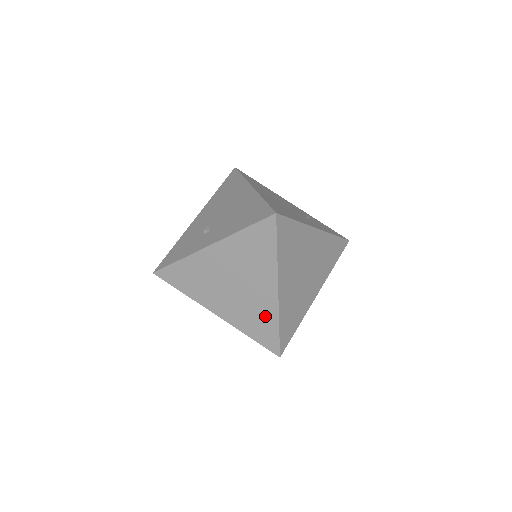
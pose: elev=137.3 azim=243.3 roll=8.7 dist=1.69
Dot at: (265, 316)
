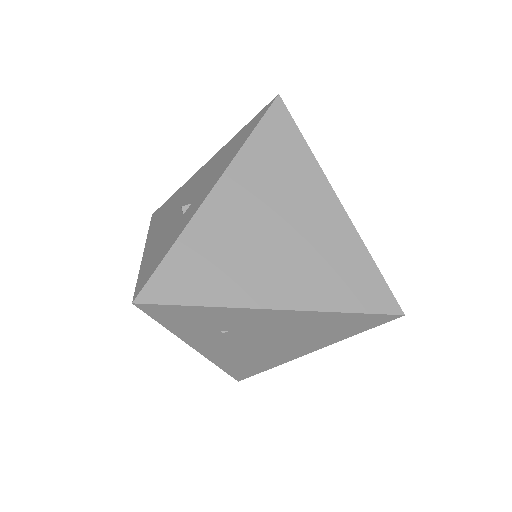
Dot at: (346, 255)
